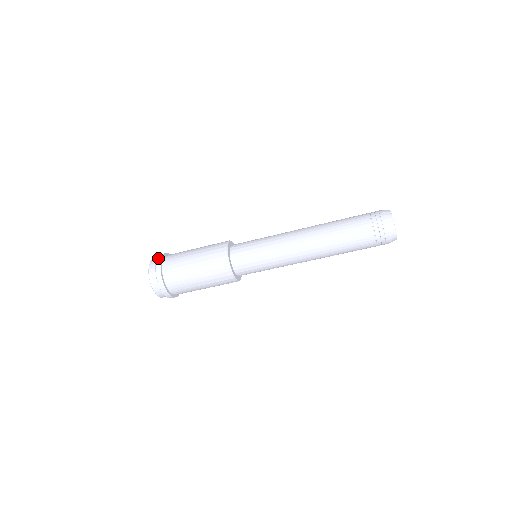
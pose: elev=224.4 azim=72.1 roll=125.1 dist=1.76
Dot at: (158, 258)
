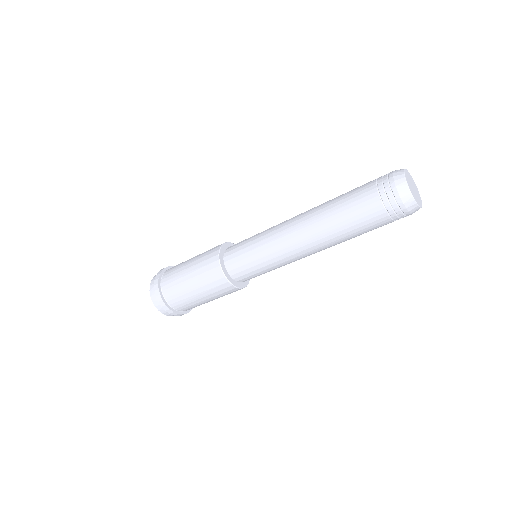
Dot at: (156, 277)
